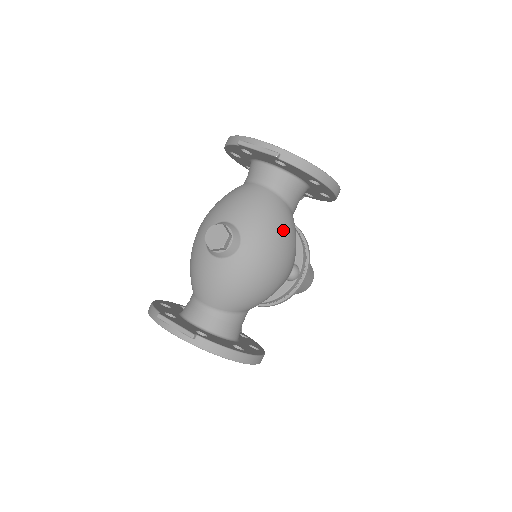
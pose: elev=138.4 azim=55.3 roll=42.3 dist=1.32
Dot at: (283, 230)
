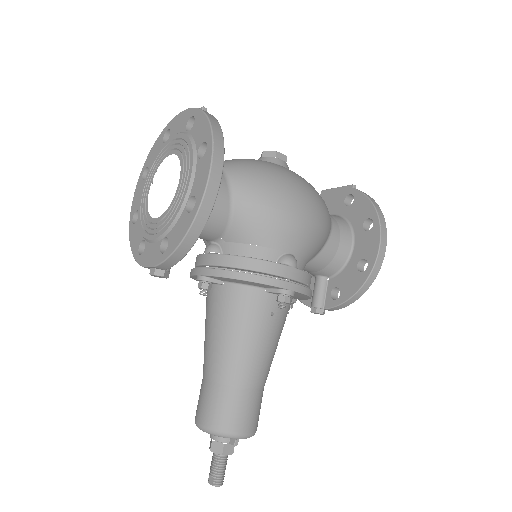
Dot at: (323, 204)
